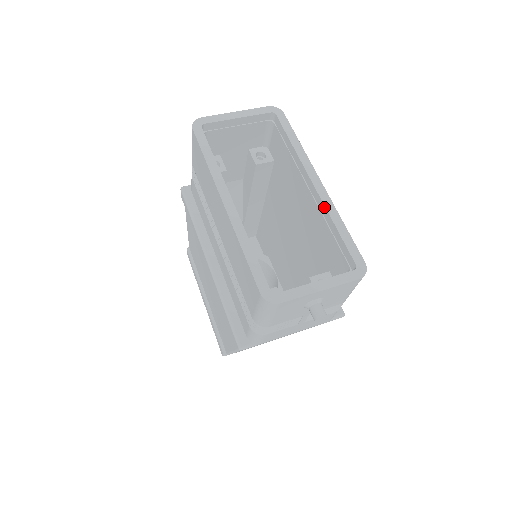
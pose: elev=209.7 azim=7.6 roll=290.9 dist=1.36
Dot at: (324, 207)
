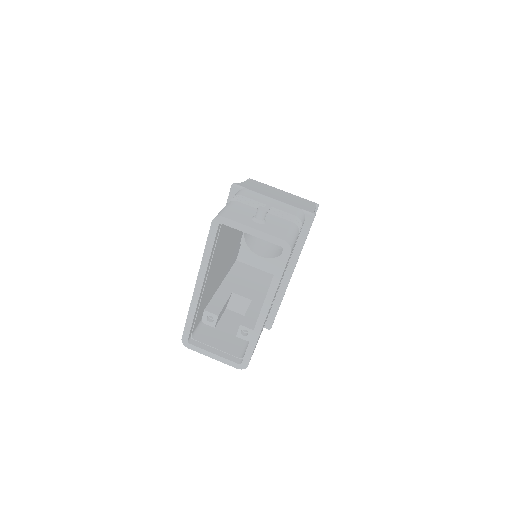
Dot at: (255, 327)
